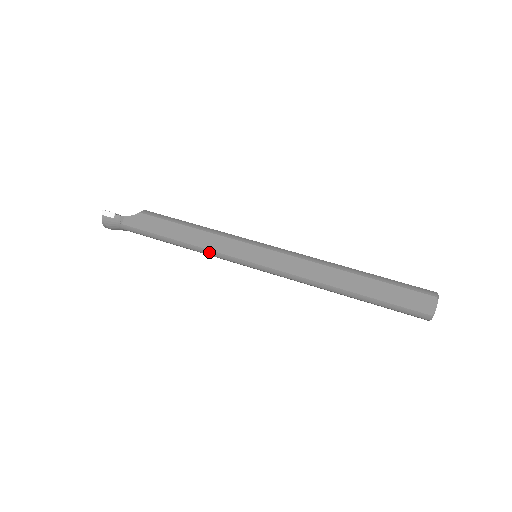
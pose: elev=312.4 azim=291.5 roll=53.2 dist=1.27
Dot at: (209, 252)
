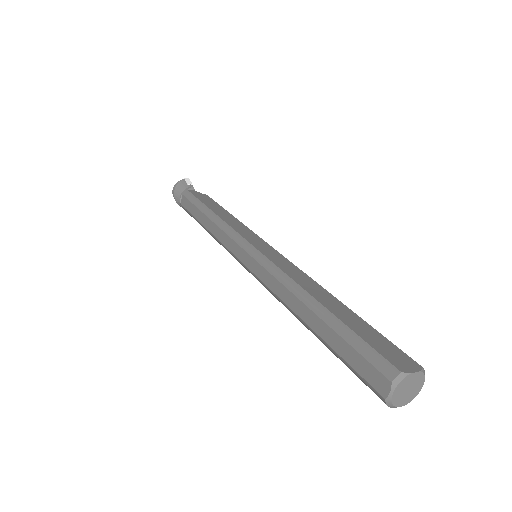
Dot at: (225, 226)
